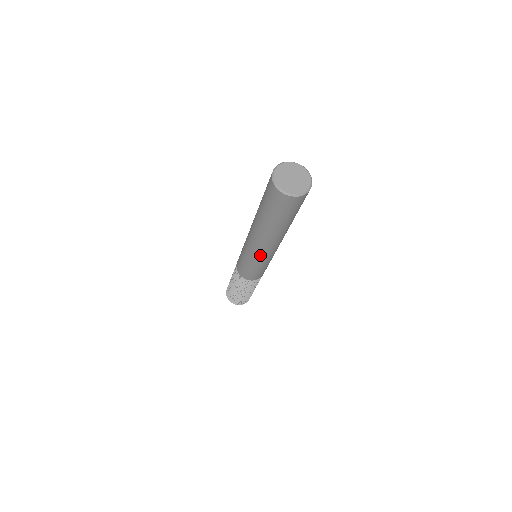
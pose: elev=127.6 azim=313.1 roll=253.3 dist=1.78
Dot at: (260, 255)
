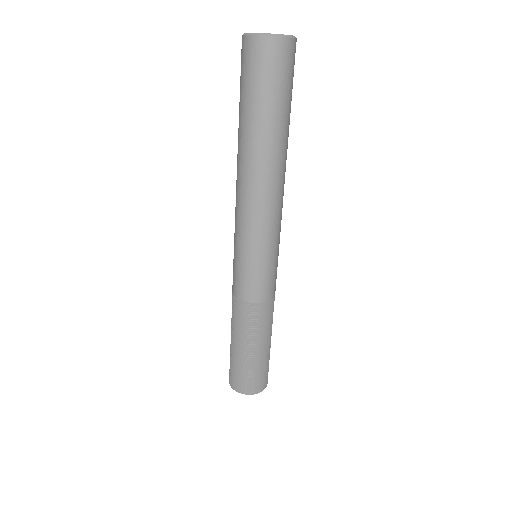
Dot at: (239, 213)
